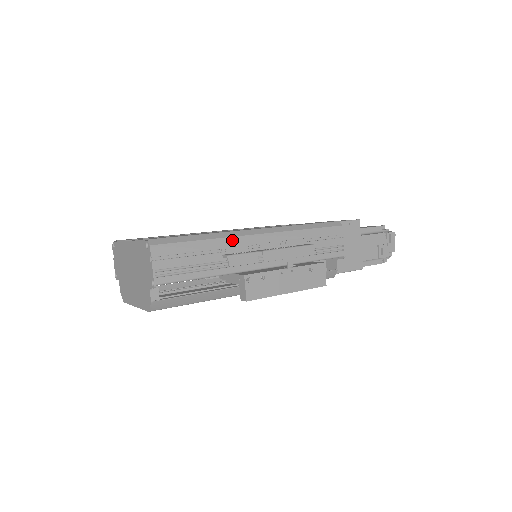
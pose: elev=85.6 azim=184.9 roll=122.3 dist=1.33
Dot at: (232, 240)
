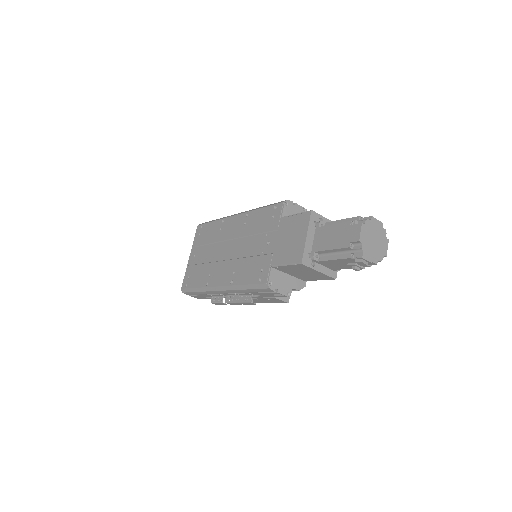
Dot at: (210, 292)
